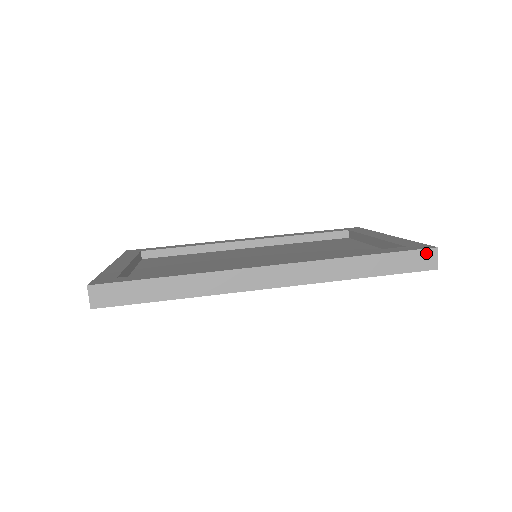
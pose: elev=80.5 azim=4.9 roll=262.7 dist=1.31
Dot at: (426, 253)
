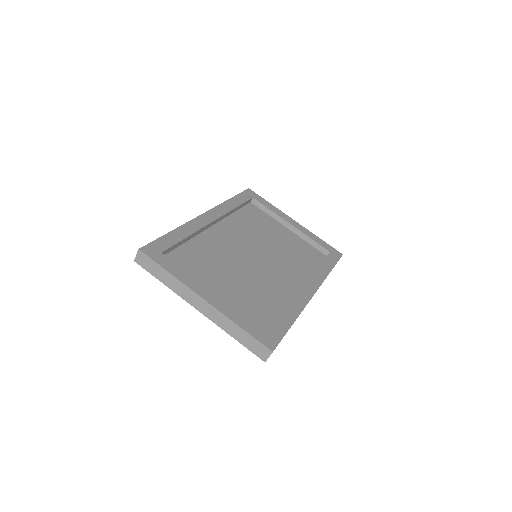
Dot at: occluded
